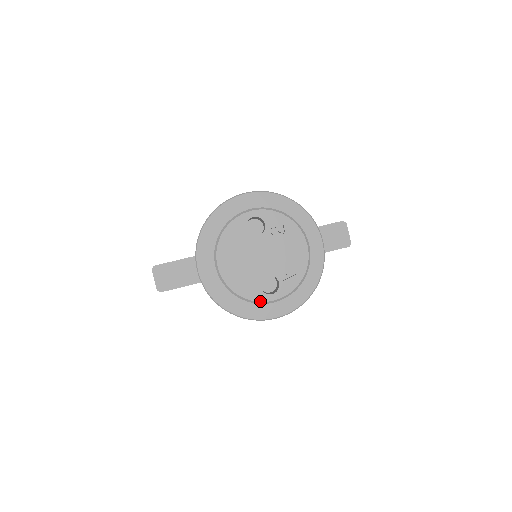
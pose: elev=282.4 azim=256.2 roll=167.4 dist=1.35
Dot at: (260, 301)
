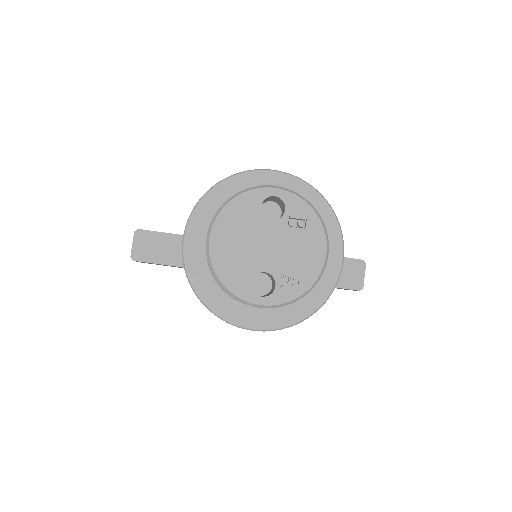
Dot at: (244, 299)
